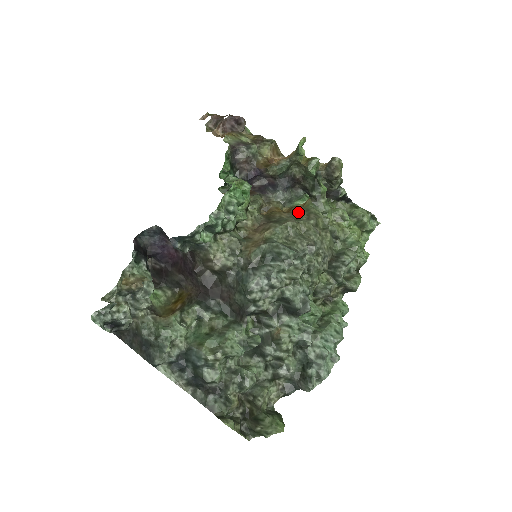
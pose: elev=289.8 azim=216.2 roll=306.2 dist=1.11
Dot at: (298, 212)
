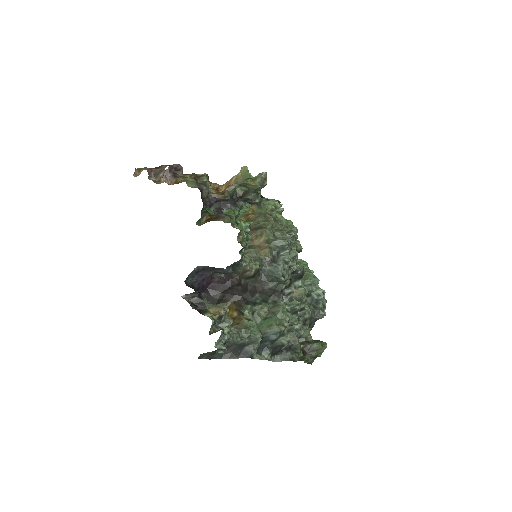
Dot at: (260, 217)
